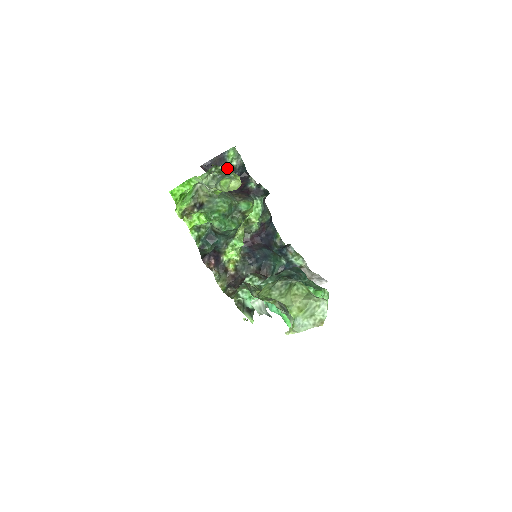
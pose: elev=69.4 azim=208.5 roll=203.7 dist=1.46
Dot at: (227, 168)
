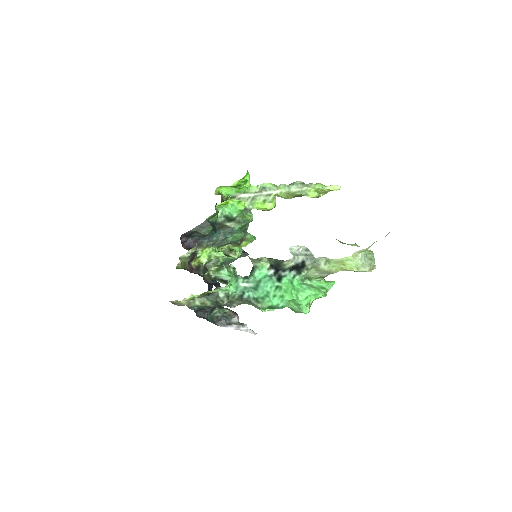
Dot at: occluded
